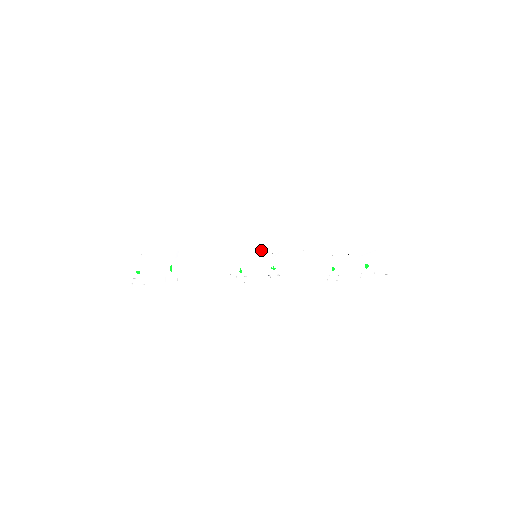
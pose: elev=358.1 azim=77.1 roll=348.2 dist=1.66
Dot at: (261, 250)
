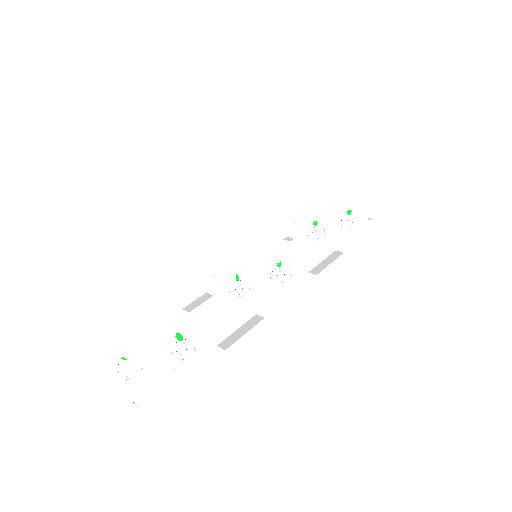
Dot at: (276, 259)
